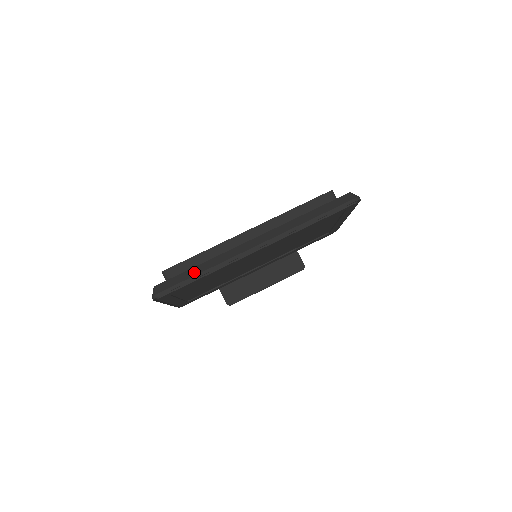
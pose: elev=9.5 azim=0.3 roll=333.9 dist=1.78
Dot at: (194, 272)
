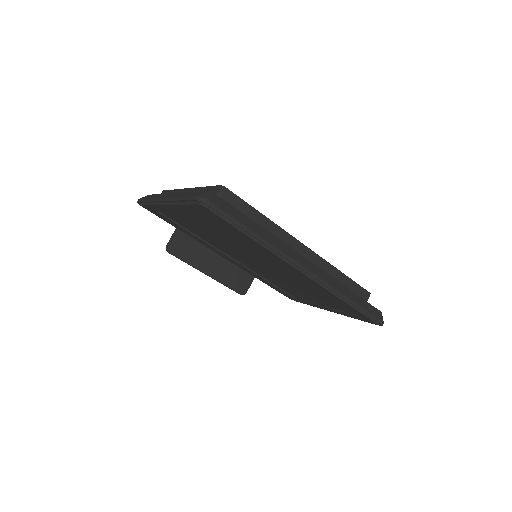
Dot at: (252, 226)
